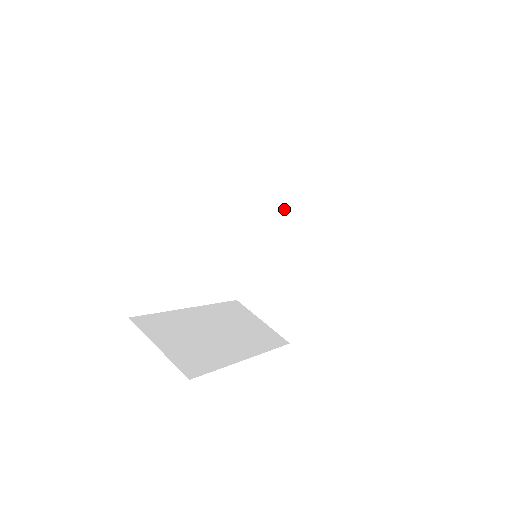
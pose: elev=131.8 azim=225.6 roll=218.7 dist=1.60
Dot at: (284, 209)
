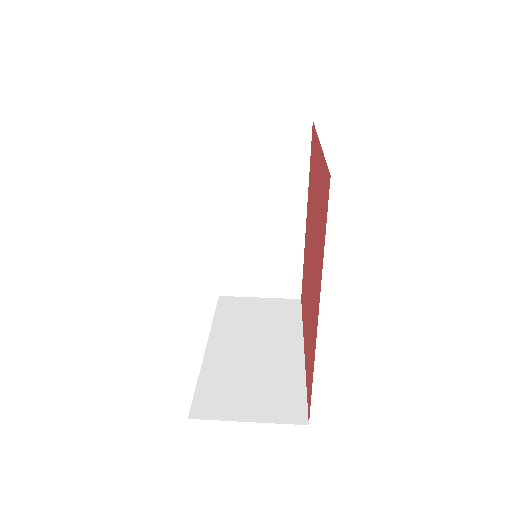
Dot at: (217, 180)
